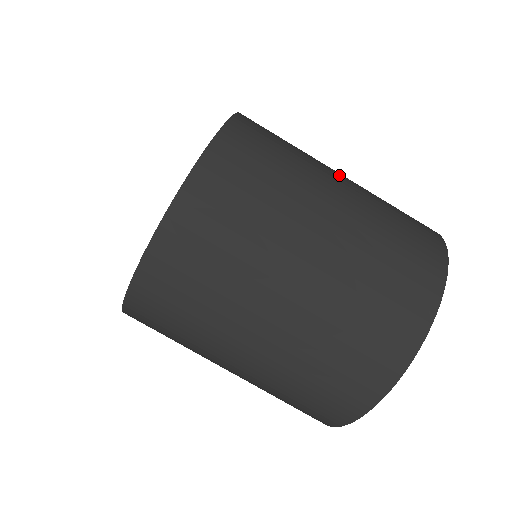
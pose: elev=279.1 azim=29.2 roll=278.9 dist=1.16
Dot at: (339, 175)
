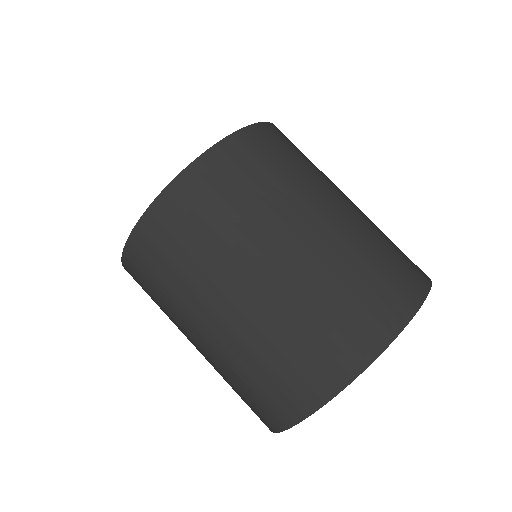
Dot at: (348, 198)
